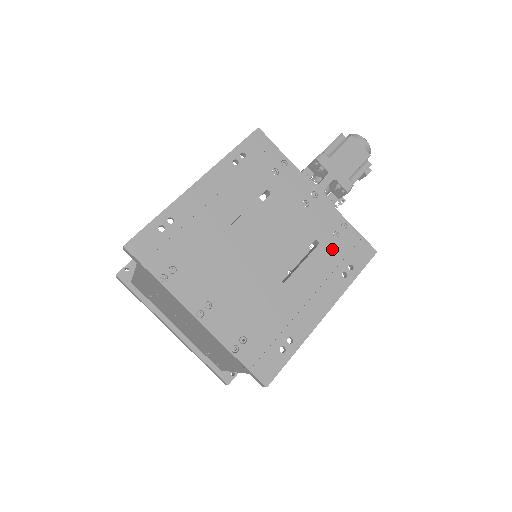
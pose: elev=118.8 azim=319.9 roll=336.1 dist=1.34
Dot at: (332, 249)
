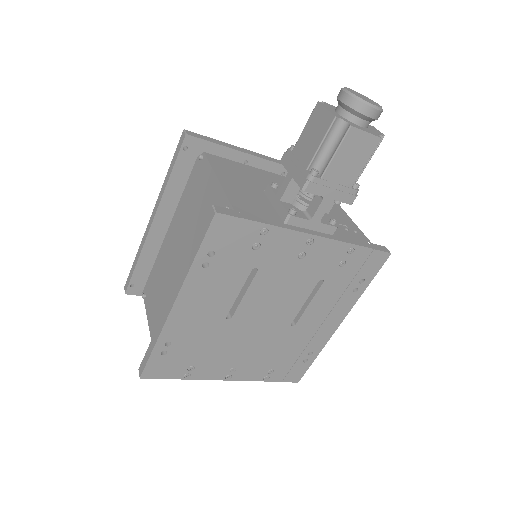
Dot at: (339, 277)
